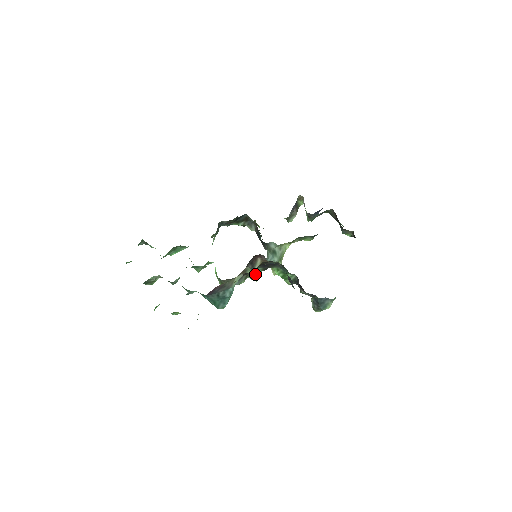
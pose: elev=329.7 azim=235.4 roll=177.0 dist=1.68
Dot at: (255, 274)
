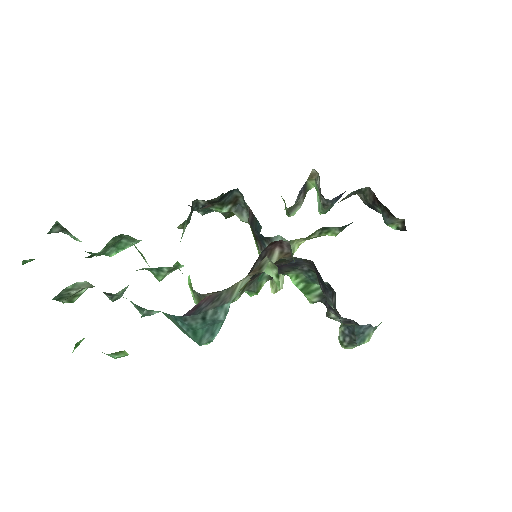
Dot at: (256, 285)
